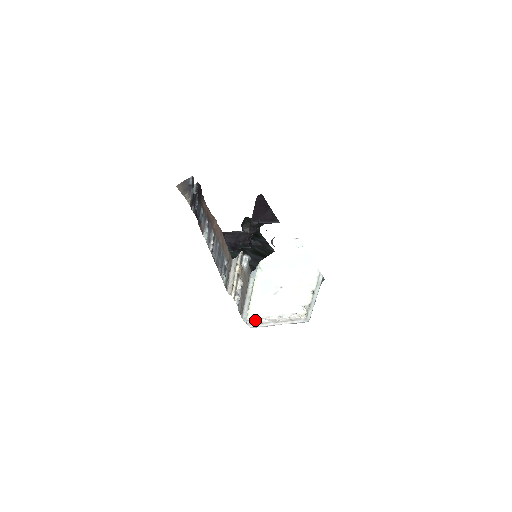
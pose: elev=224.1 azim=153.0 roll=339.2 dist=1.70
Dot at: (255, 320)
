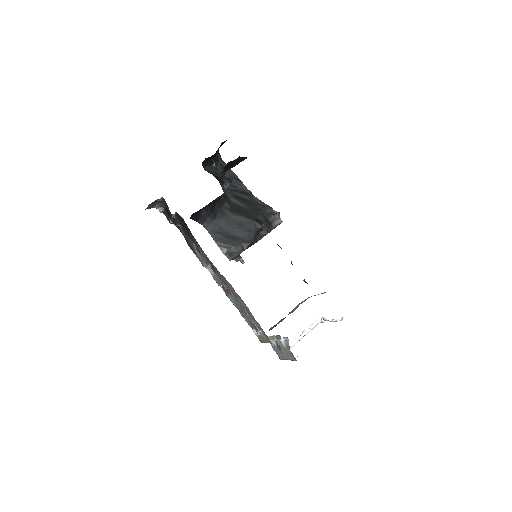
Dot at: occluded
